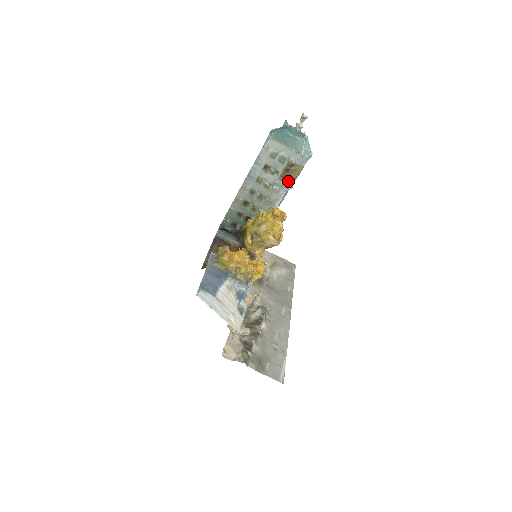
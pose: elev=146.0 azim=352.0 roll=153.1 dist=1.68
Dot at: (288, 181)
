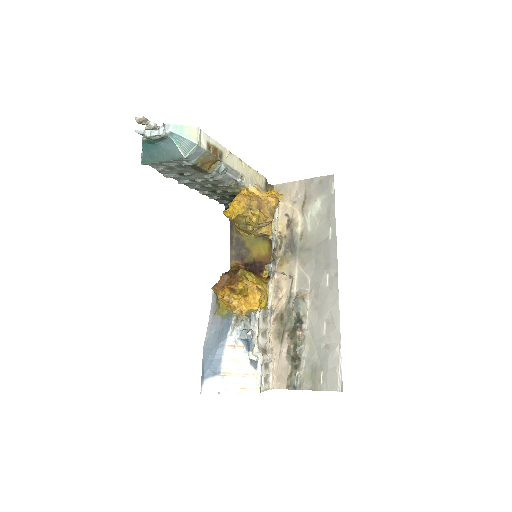
Dot at: (215, 165)
